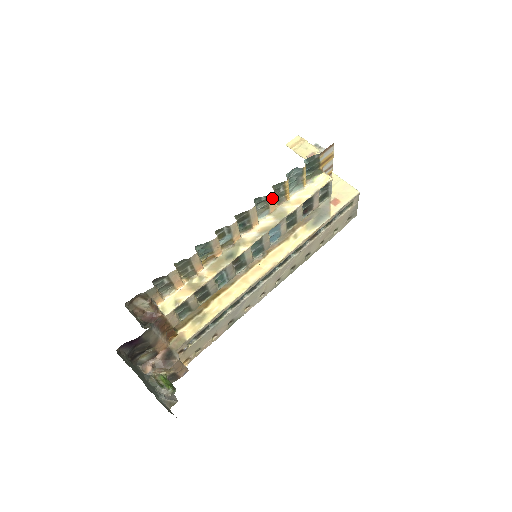
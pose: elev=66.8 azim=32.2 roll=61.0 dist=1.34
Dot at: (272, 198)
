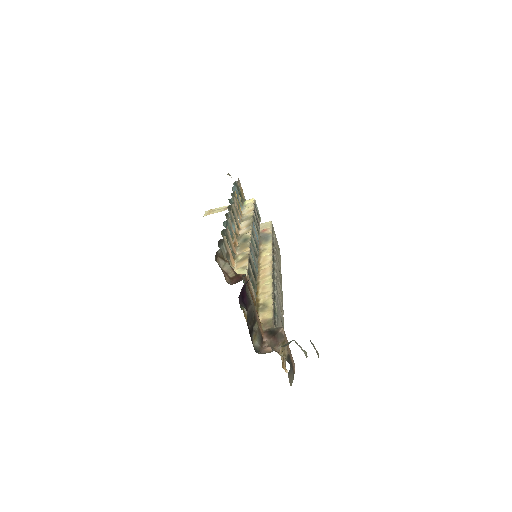
Dot at: (236, 204)
